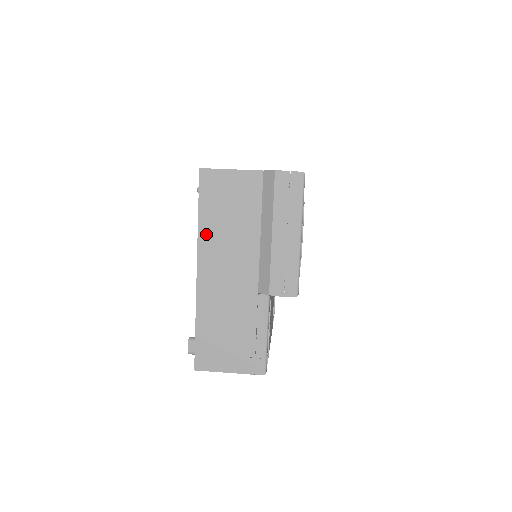
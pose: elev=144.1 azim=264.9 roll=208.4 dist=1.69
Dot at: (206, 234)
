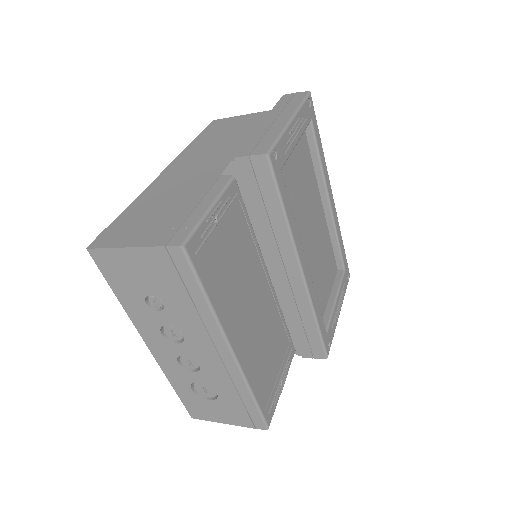
Dot at: (192, 149)
